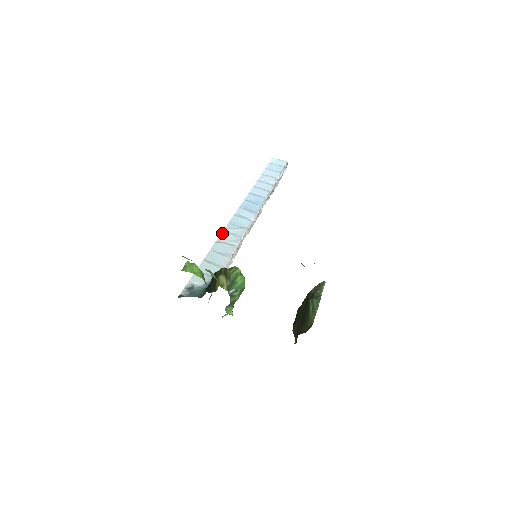
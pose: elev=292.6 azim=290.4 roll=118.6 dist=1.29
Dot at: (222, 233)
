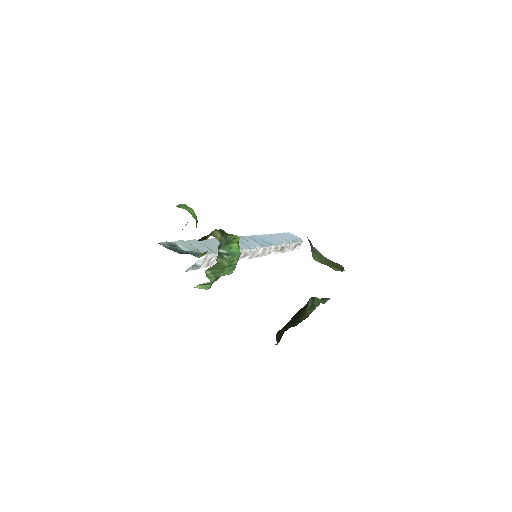
Dot at: occluded
